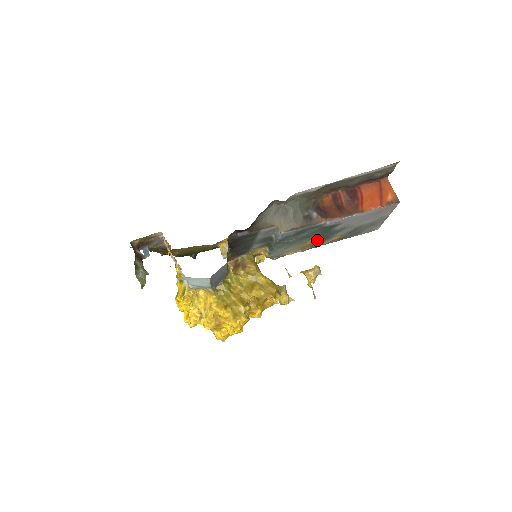
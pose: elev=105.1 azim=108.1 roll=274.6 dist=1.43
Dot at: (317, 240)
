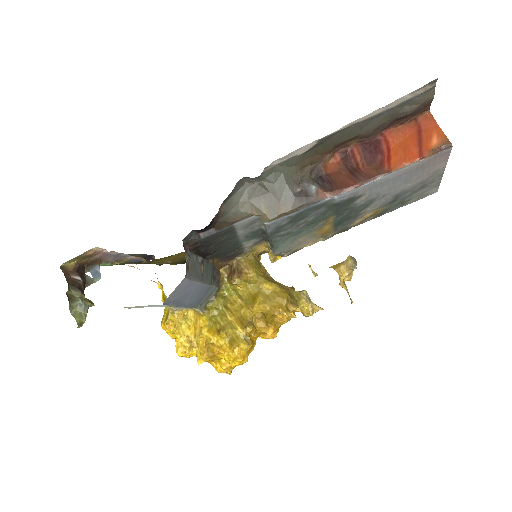
Dot at: (337, 222)
